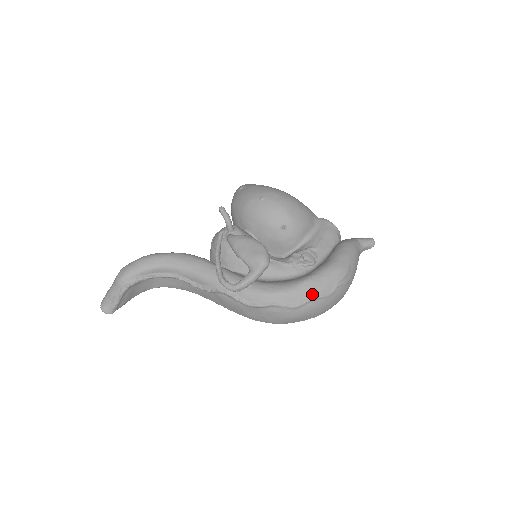
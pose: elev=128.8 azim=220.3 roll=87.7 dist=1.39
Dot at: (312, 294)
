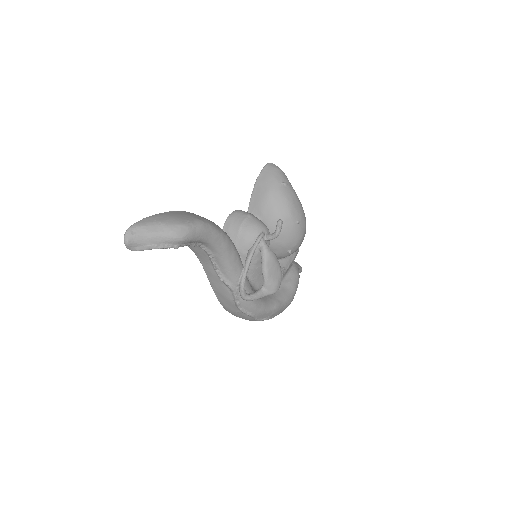
Dot at: (272, 316)
